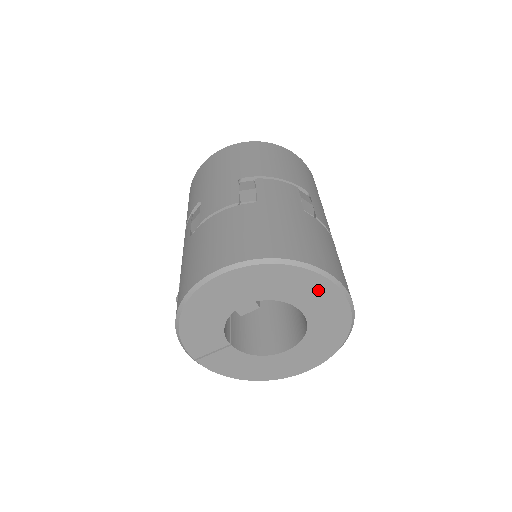
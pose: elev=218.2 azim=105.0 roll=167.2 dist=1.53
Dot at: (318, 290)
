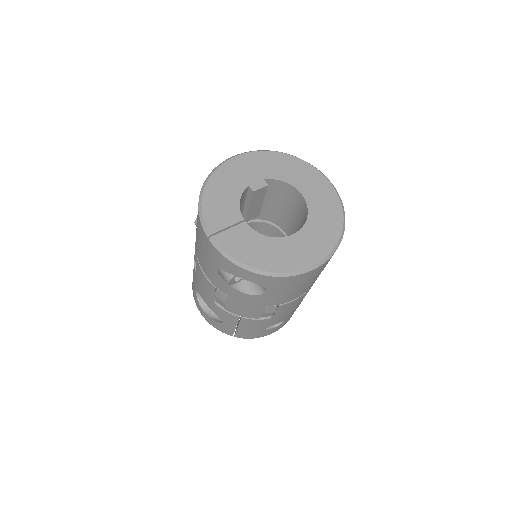
Dot at: (309, 175)
